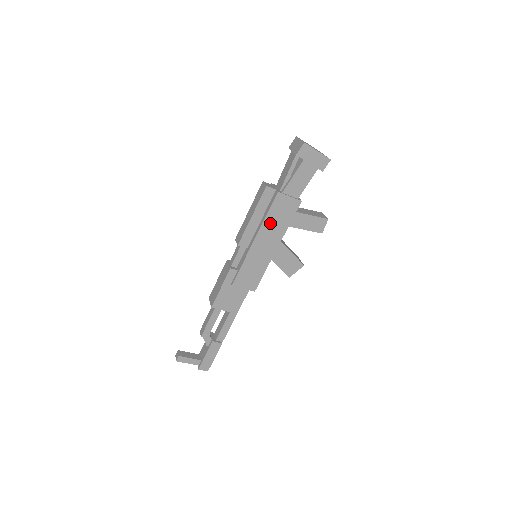
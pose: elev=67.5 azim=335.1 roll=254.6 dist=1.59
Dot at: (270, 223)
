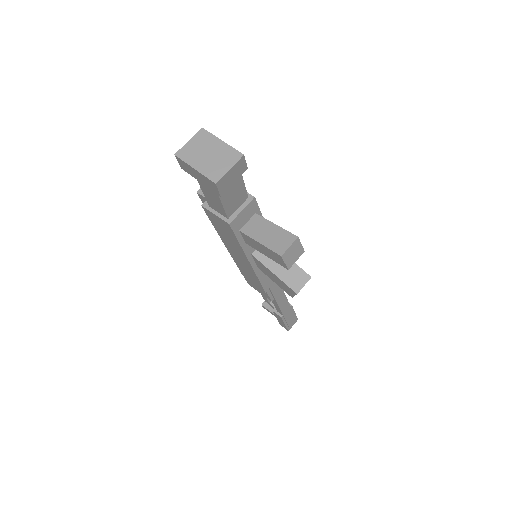
Dot at: (223, 235)
